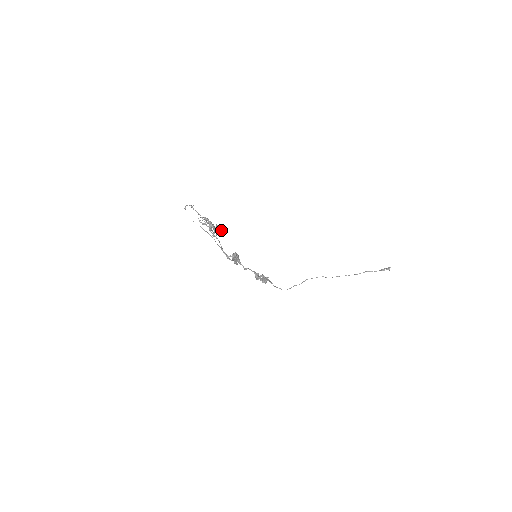
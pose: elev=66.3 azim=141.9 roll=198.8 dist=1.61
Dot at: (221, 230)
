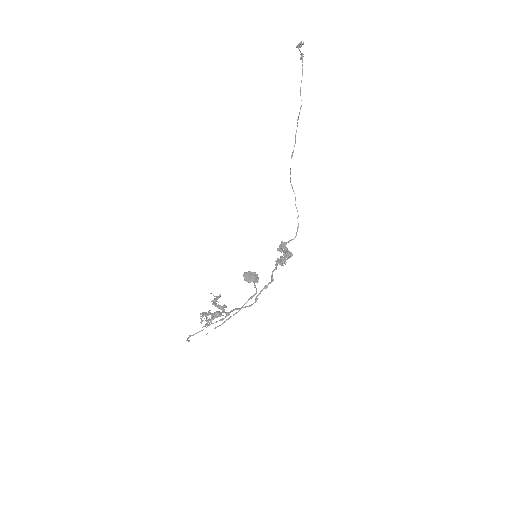
Dot at: (219, 297)
